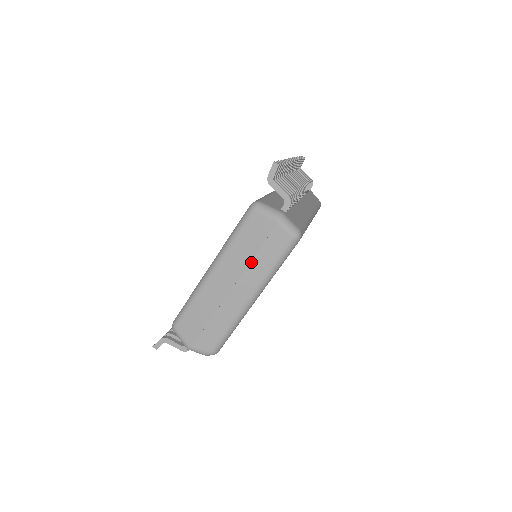
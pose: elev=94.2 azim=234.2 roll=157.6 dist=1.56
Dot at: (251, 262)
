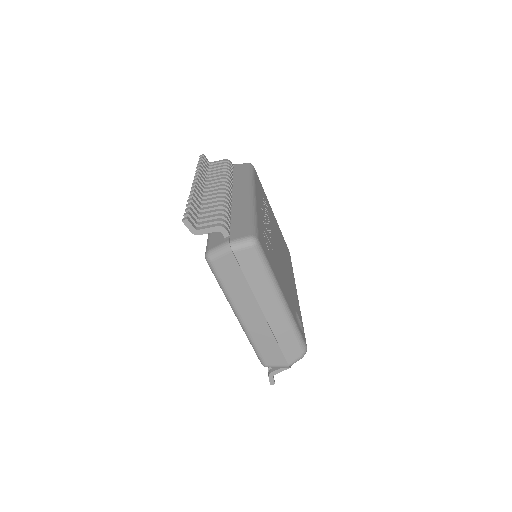
Dot at: (251, 288)
